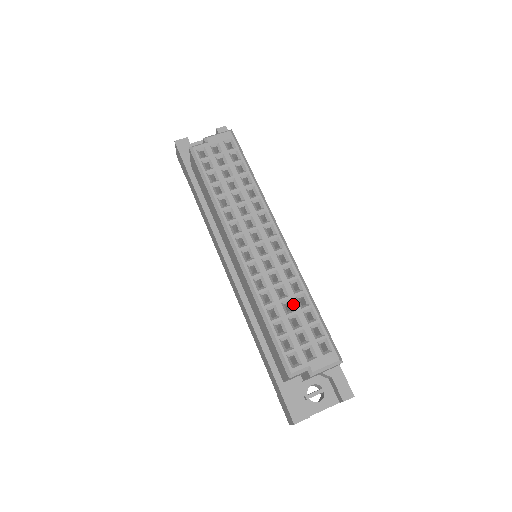
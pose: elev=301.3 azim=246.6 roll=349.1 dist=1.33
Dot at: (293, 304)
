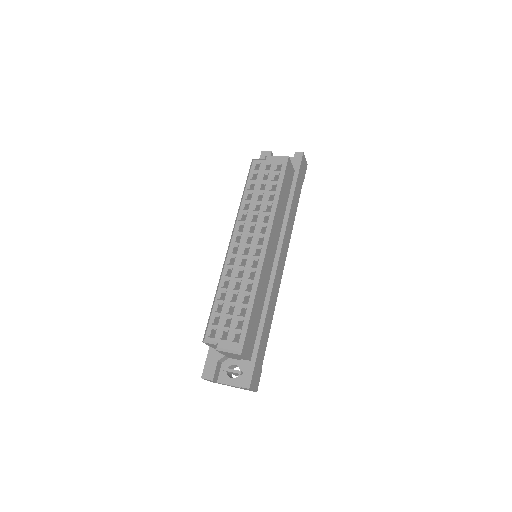
Dot at: (238, 297)
